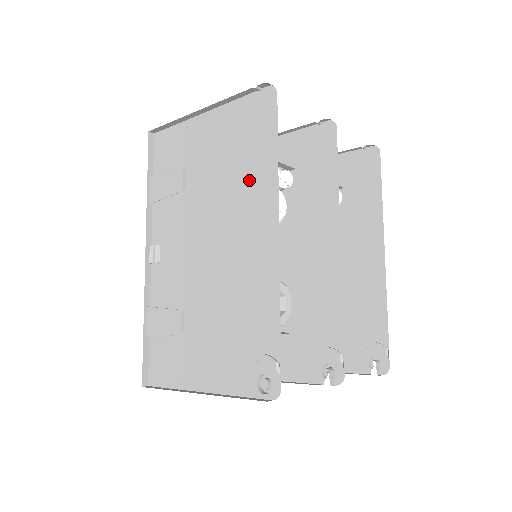
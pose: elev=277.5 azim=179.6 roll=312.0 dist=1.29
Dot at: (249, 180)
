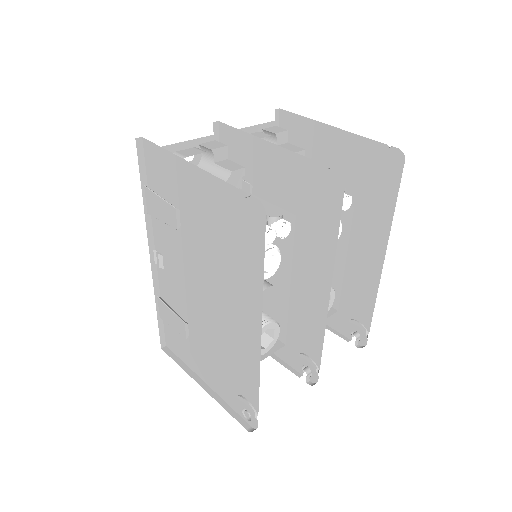
Dot at: (237, 273)
